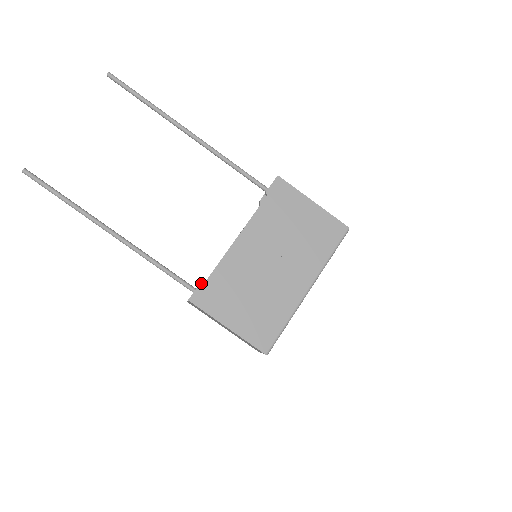
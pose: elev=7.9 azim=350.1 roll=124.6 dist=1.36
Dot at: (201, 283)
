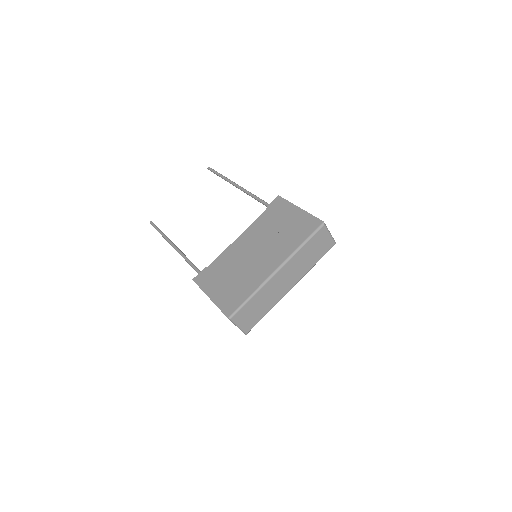
Dot at: (204, 268)
